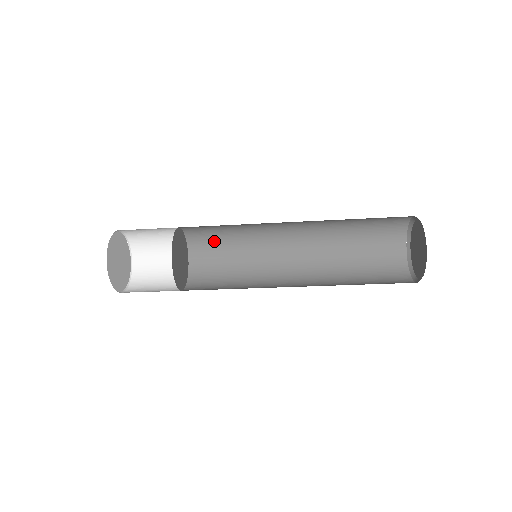
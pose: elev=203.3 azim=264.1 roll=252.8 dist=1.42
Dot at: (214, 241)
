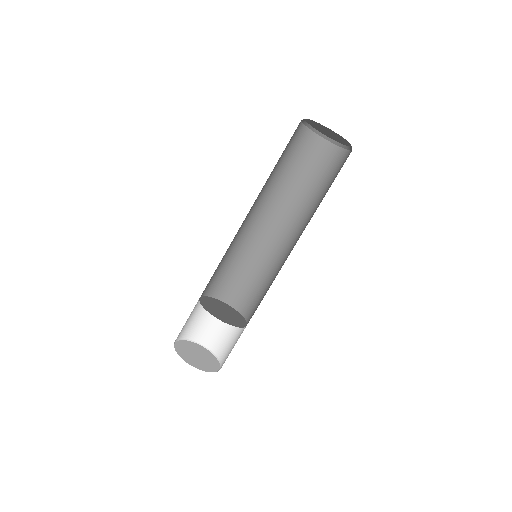
Dot at: (231, 280)
